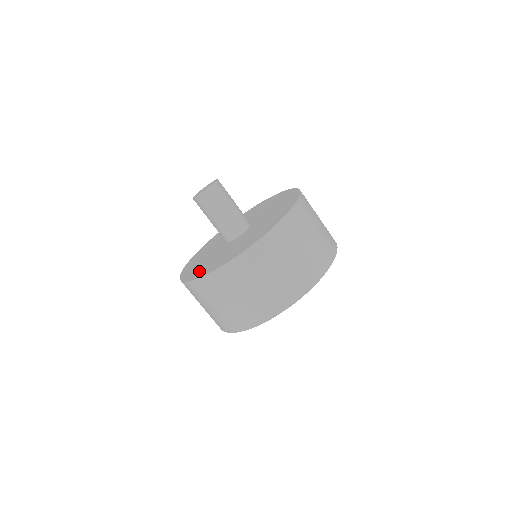
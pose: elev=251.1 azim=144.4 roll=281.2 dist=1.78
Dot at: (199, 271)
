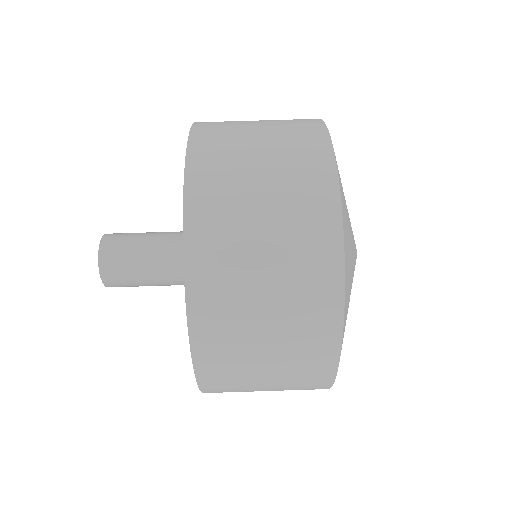
Dot at: occluded
